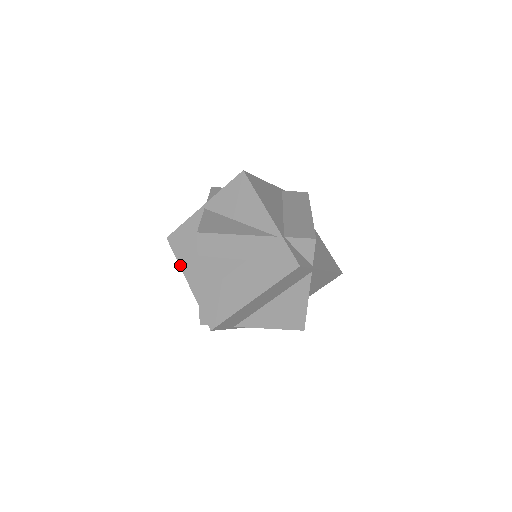
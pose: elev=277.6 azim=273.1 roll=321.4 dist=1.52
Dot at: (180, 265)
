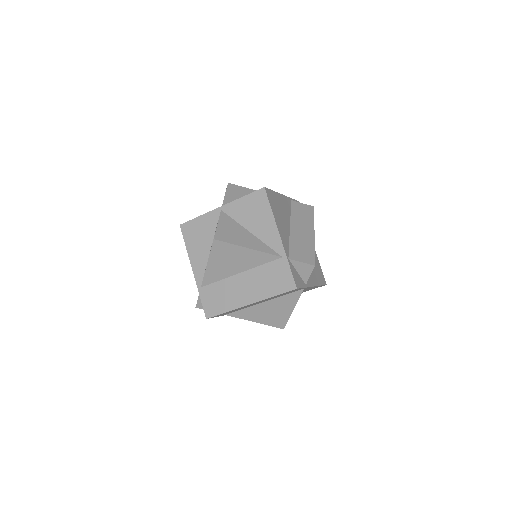
Dot at: (188, 254)
